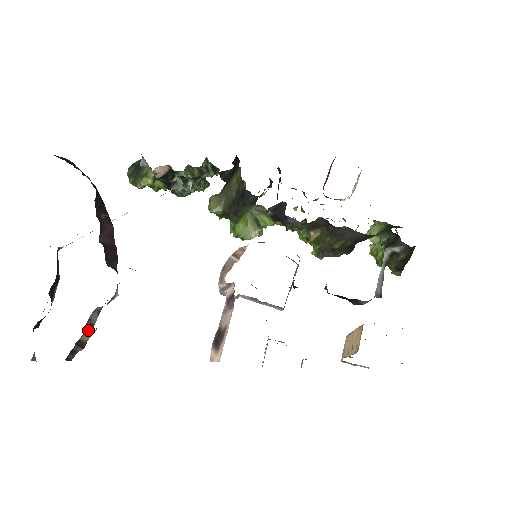
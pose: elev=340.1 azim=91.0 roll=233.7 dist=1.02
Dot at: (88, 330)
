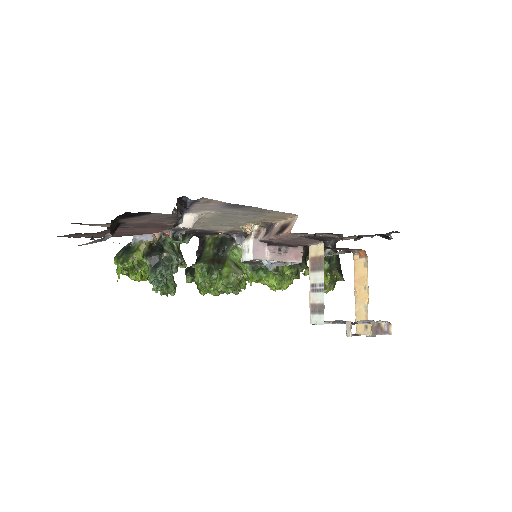
Dot at: occluded
